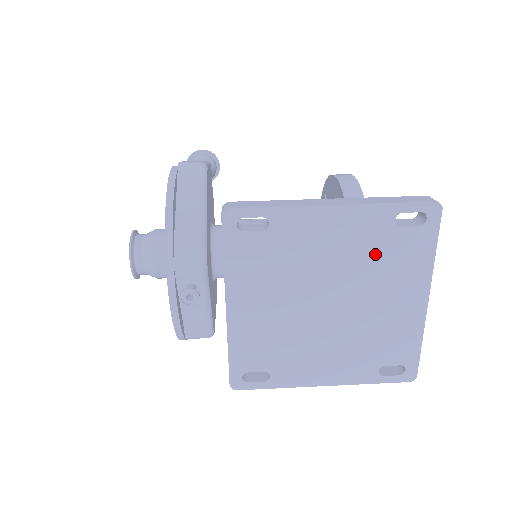
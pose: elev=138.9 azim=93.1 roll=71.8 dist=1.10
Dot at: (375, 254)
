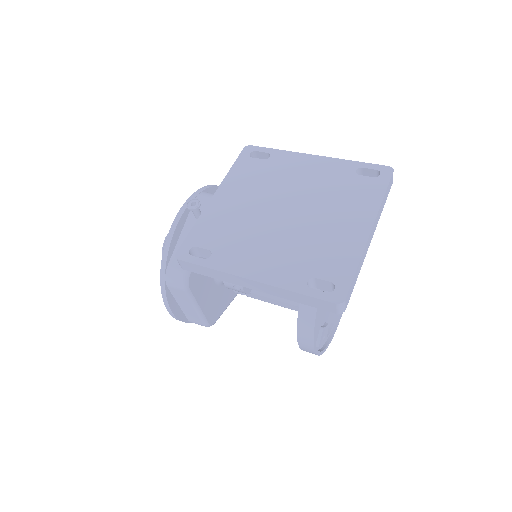
Dot at: (335, 187)
